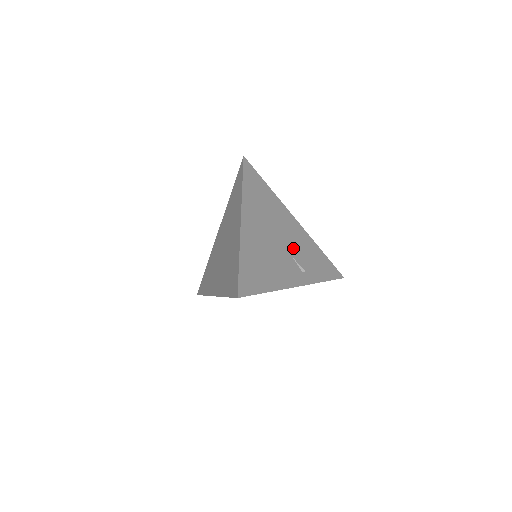
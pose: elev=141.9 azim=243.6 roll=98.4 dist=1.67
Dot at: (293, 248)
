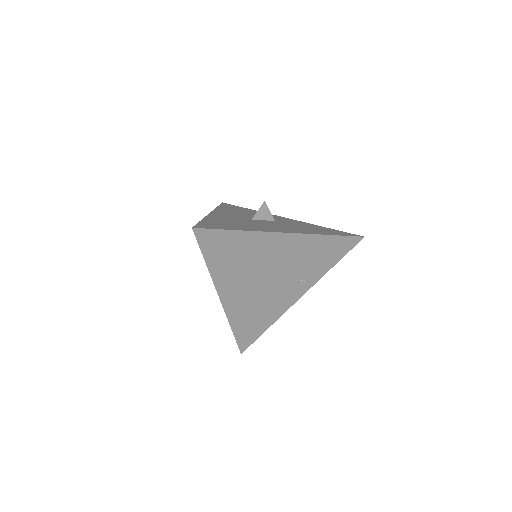
Dot at: (288, 270)
